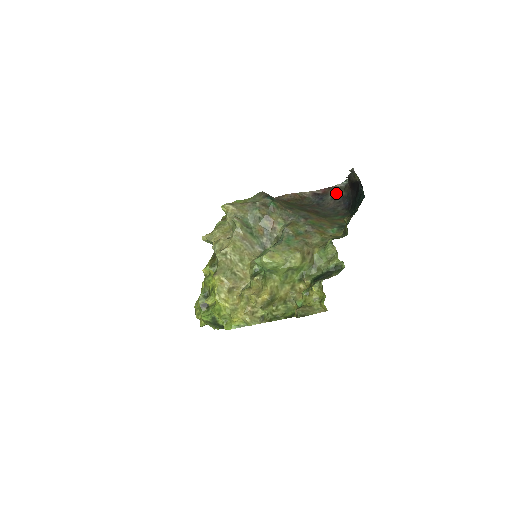
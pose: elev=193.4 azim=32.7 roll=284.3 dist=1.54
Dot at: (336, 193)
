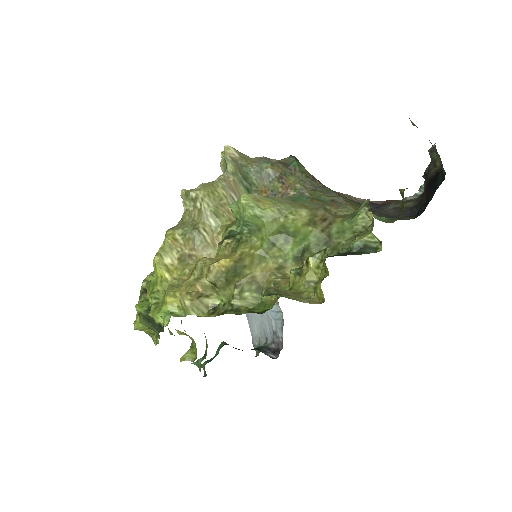
Dot at: occluded
